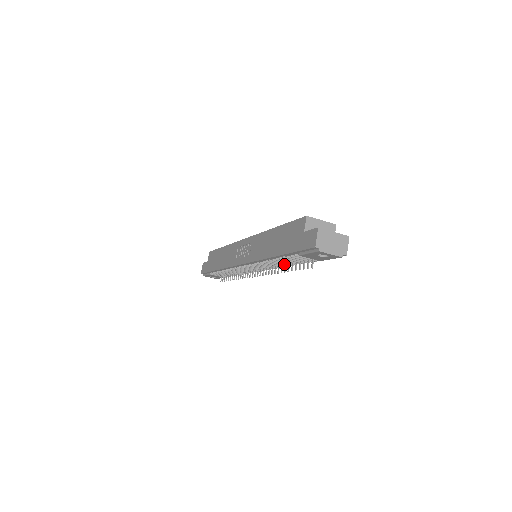
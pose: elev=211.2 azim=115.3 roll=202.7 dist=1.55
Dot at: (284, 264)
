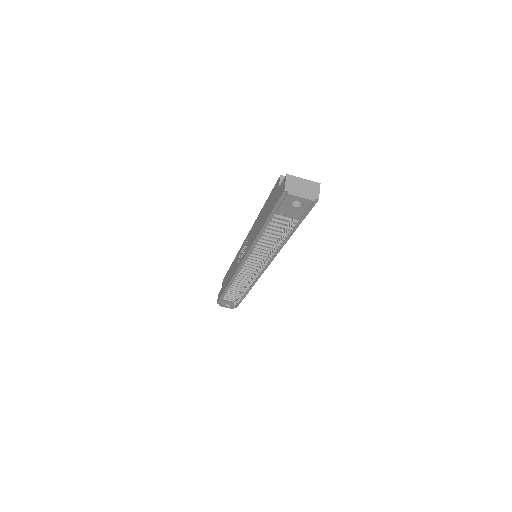
Dot at: (274, 244)
